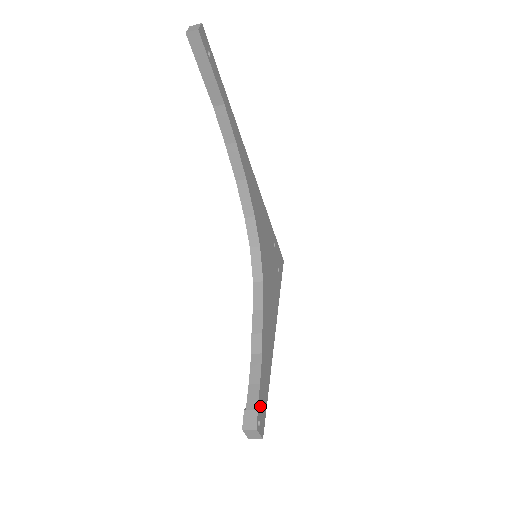
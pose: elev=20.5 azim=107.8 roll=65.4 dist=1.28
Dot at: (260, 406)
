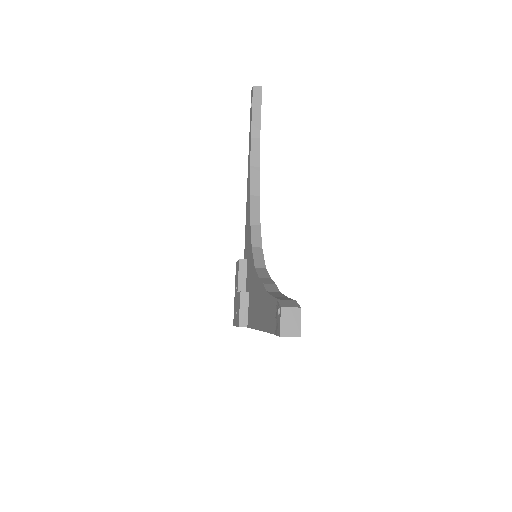
Dot at: occluded
